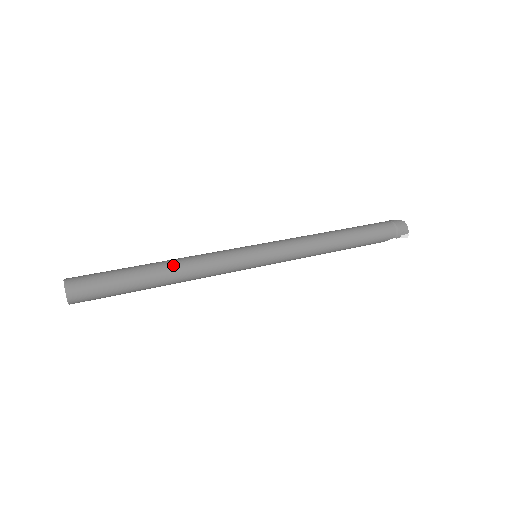
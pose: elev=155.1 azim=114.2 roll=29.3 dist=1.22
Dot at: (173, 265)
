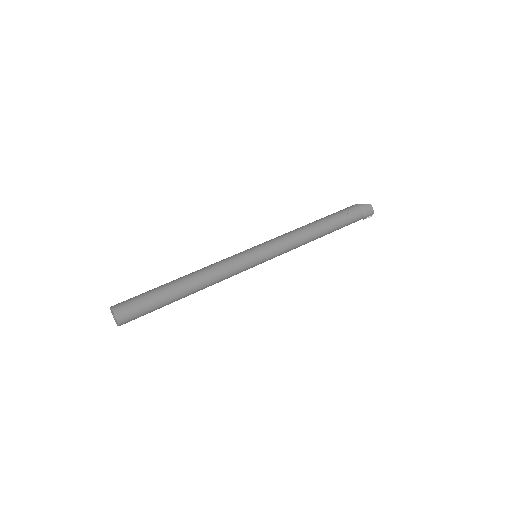
Dot at: (195, 282)
